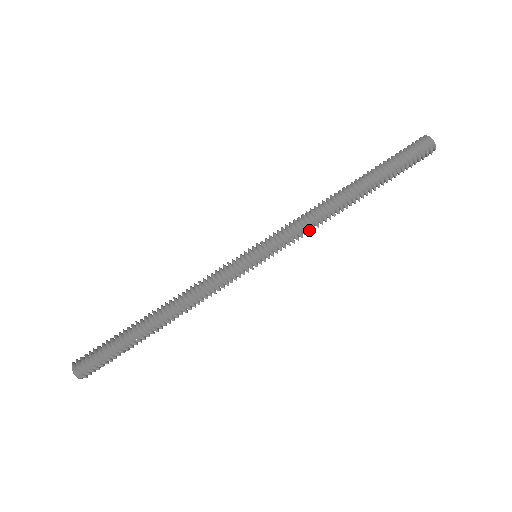
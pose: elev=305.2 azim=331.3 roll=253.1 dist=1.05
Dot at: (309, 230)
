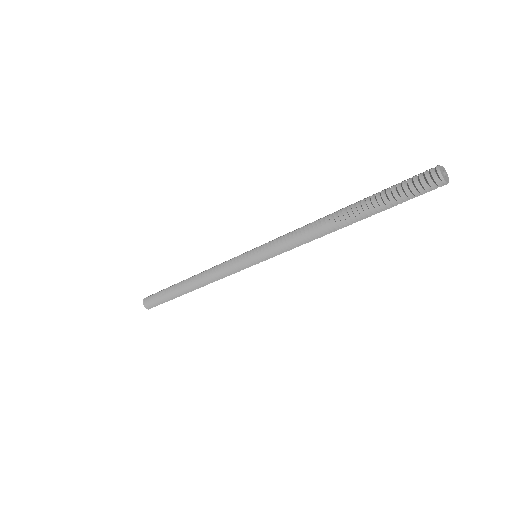
Dot at: occluded
